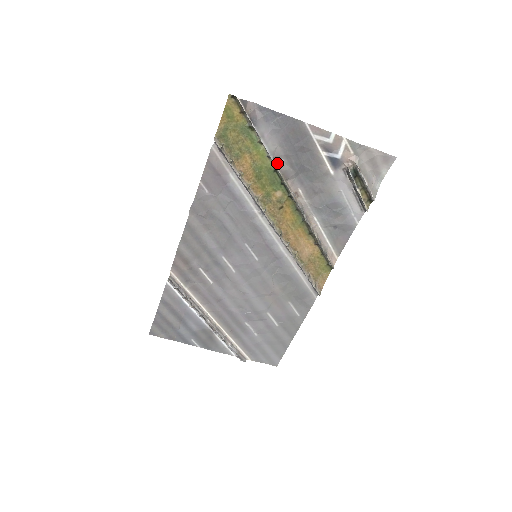
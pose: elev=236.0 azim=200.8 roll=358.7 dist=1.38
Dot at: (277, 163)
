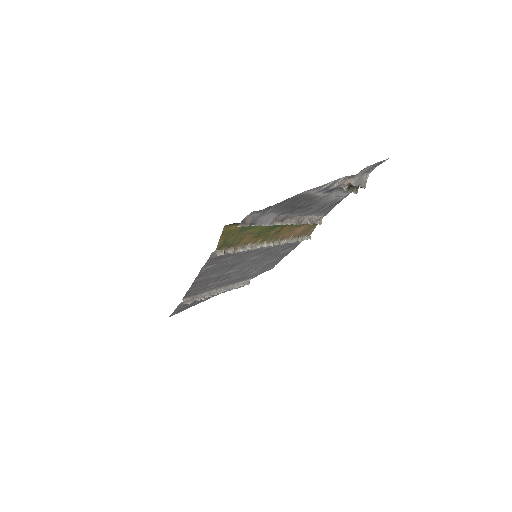
Dot at: (275, 220)
